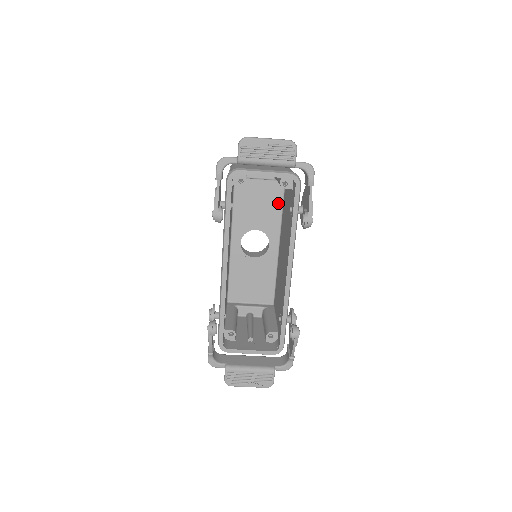
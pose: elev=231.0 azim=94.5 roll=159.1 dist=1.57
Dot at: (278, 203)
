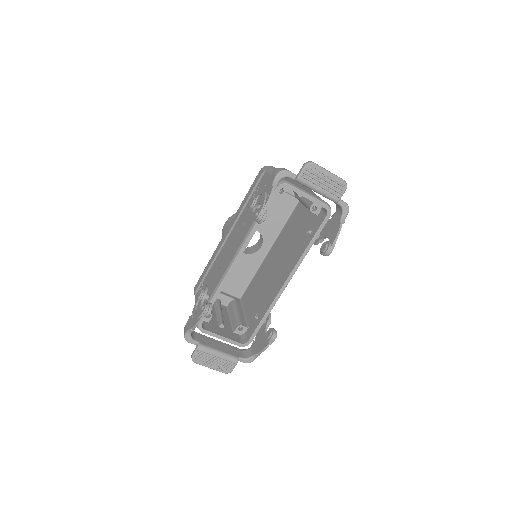
Dot at: (285, 215)
